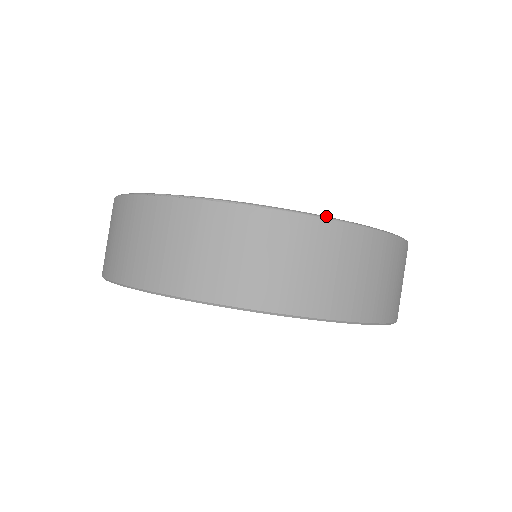
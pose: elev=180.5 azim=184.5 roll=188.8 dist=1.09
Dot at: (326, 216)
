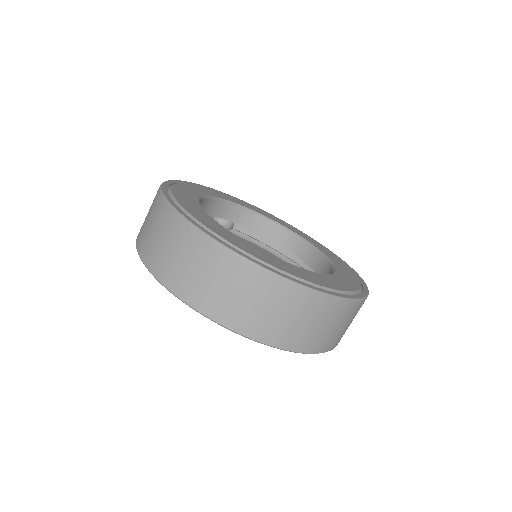
Dot at: (188, 212)
